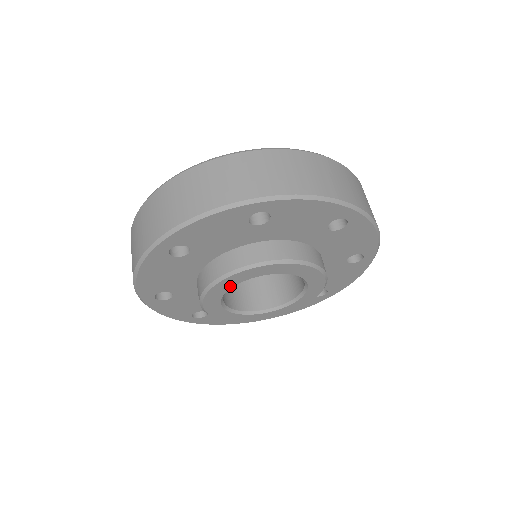
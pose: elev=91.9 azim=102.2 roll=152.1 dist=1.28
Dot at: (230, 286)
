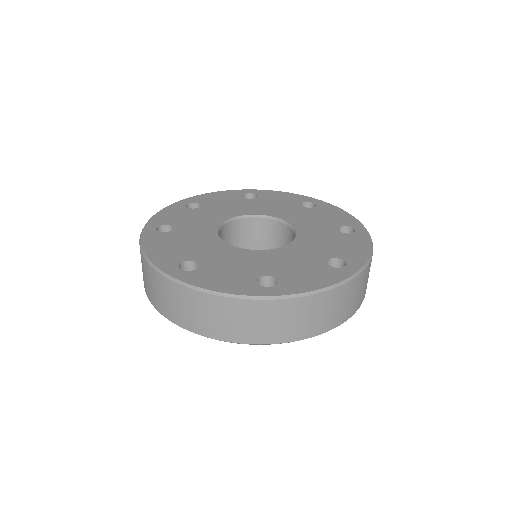
Dot at: occluded
